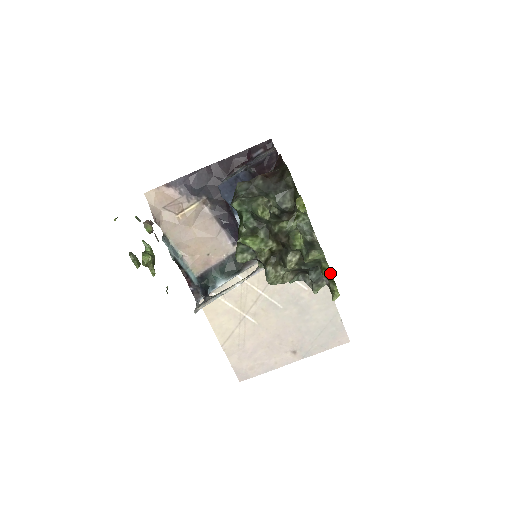
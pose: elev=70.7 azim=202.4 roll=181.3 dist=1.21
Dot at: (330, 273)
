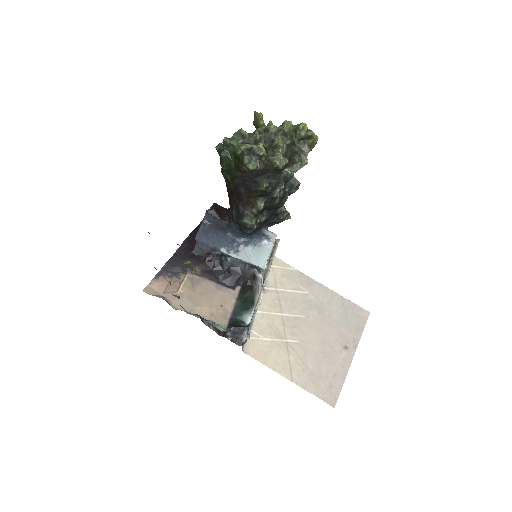
Dot at: (302, 123)
